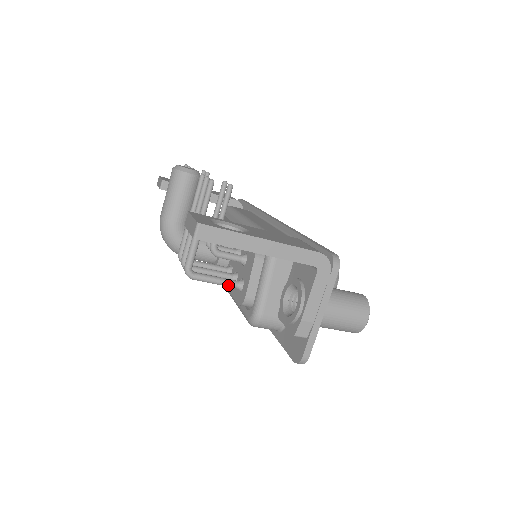
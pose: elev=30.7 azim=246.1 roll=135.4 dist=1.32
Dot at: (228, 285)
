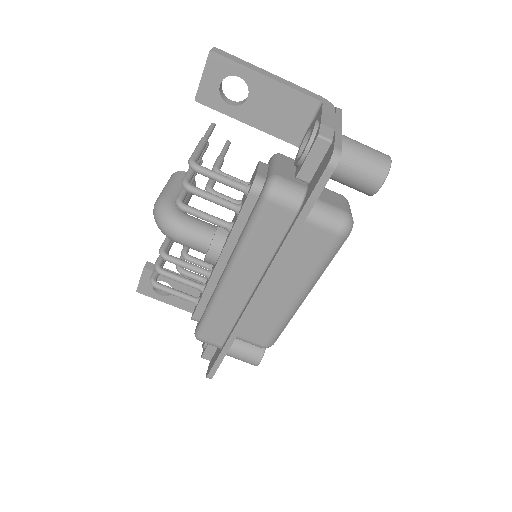
Dot at: (235, 182)
